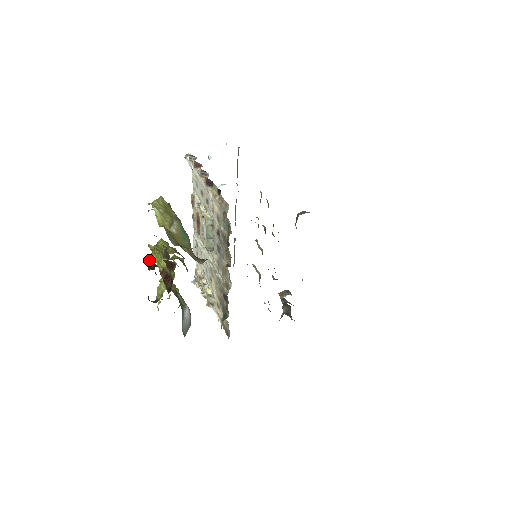
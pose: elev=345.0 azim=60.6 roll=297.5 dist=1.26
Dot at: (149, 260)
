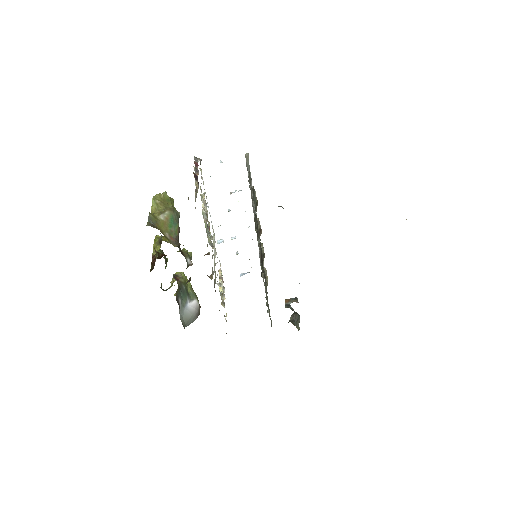
Dot at: (161, 251)
